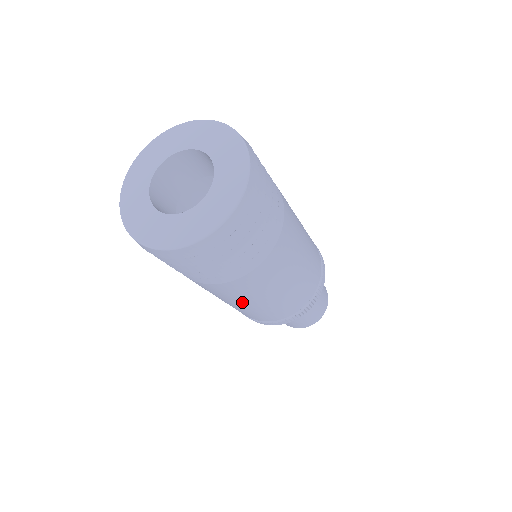
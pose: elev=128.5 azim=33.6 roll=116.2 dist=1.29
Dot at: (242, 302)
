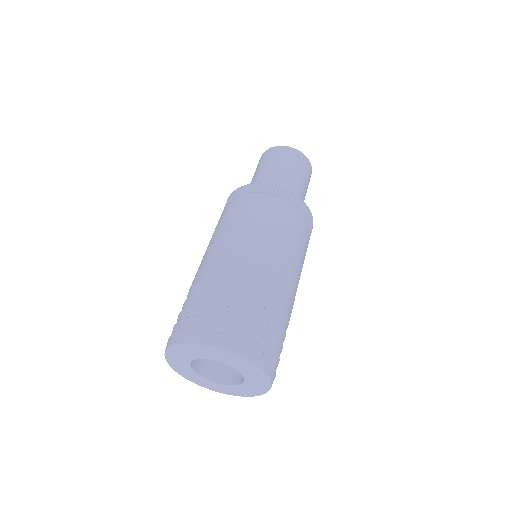
Dot at: occluded
